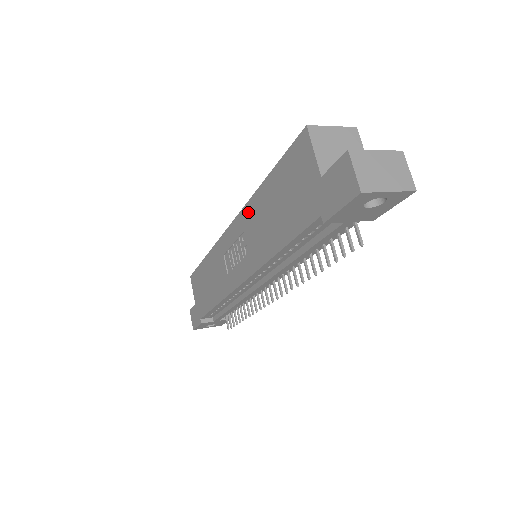
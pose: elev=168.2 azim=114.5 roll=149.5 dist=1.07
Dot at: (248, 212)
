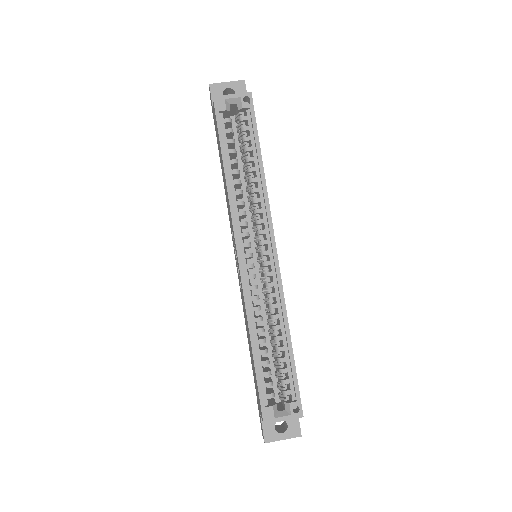
Dot at: occluded
